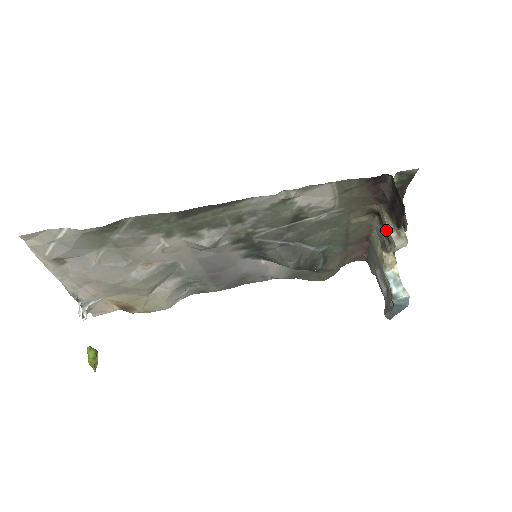
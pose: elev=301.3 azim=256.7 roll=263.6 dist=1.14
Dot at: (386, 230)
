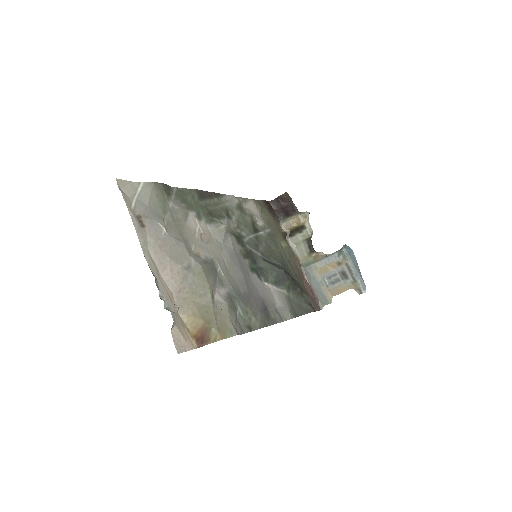
Dot at: (298, 229)
